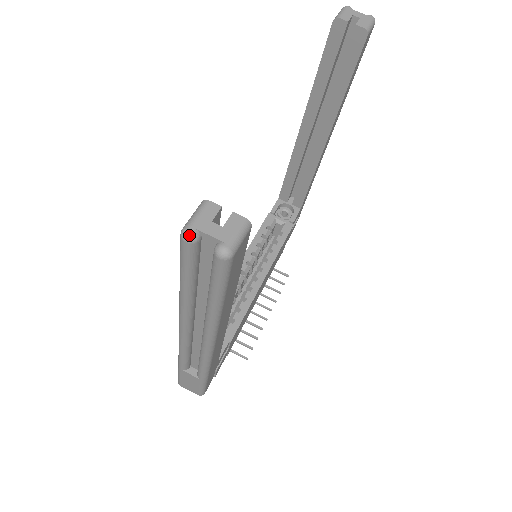
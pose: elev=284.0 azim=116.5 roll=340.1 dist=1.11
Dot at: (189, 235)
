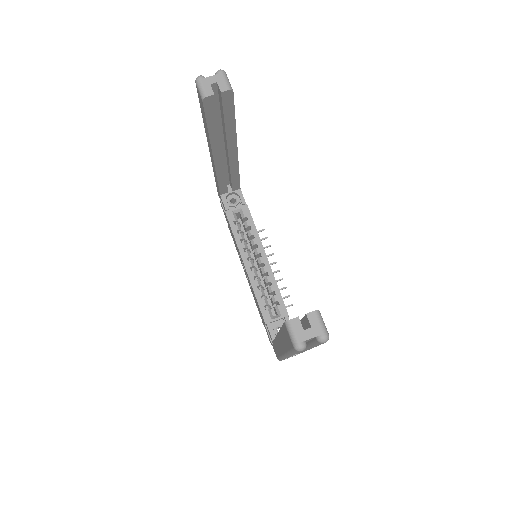
Dot at: (302, 348)
